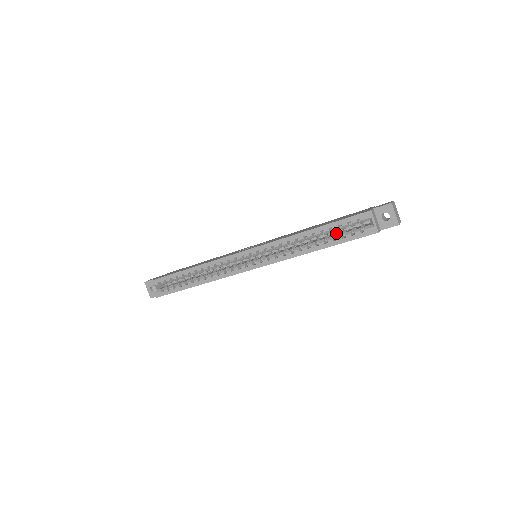
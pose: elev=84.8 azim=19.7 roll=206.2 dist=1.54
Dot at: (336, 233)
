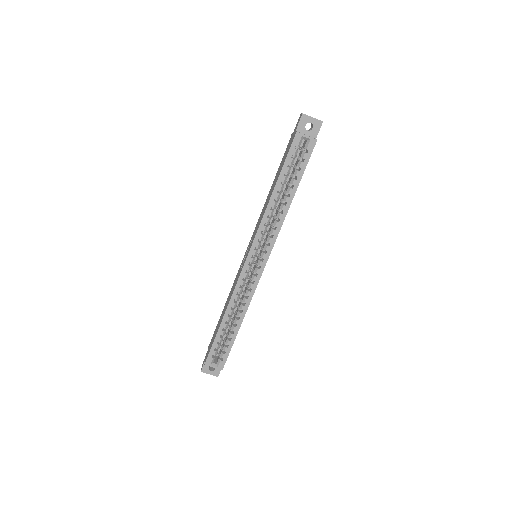
Dot at: (291, 174)
